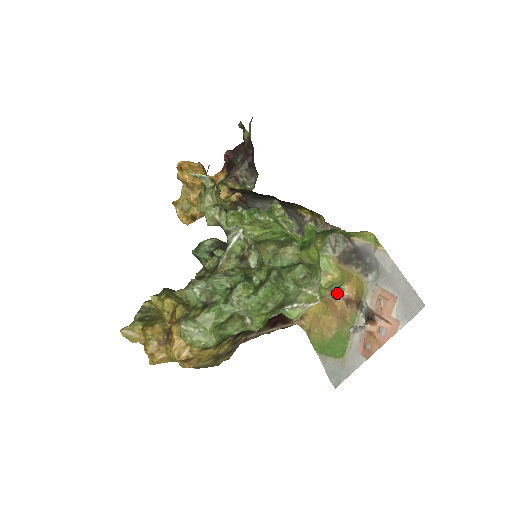
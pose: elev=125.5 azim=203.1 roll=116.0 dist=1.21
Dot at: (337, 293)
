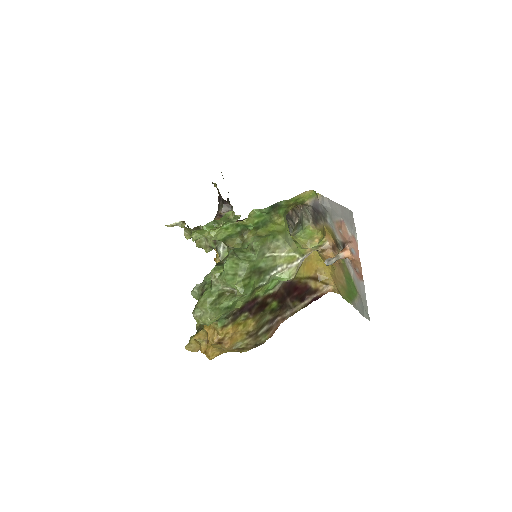
Dot at: (319, 247)
